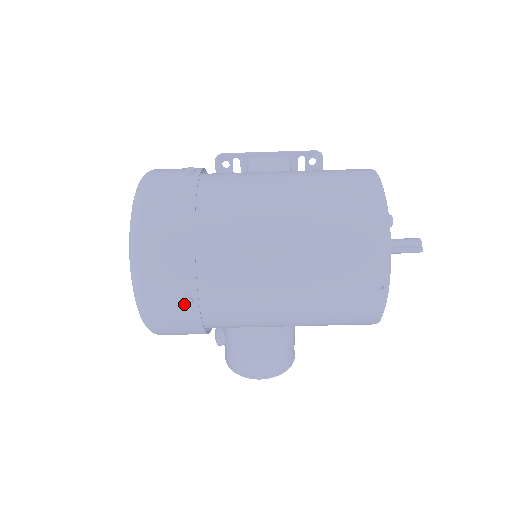
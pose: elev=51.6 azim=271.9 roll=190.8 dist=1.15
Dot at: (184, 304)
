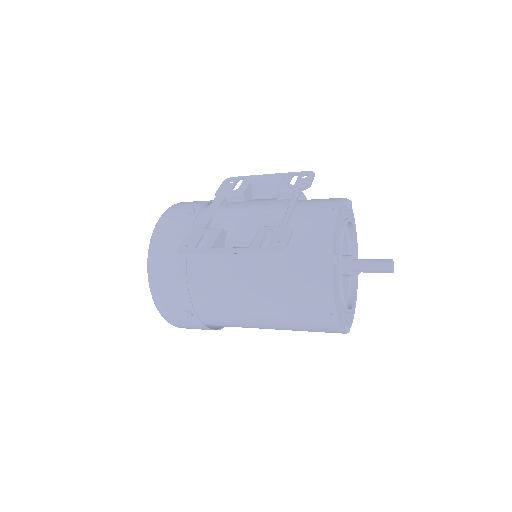
Dot at: occluded
